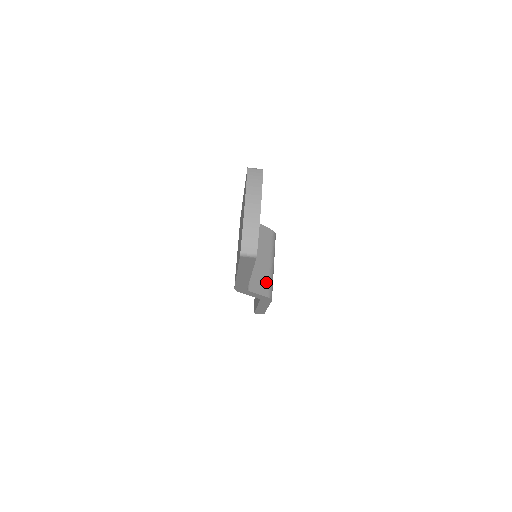
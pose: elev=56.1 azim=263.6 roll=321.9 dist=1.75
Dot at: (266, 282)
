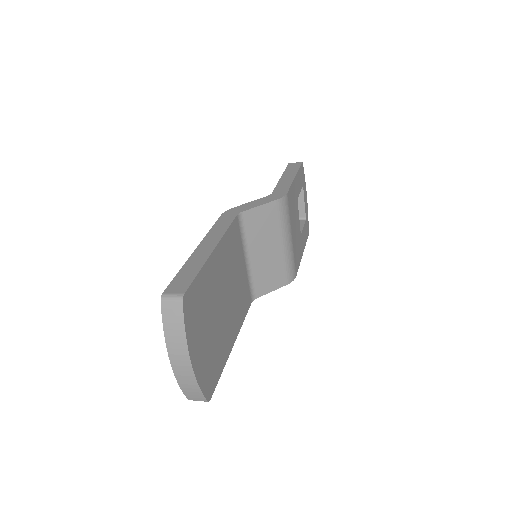
Dot at: (280, 270)
